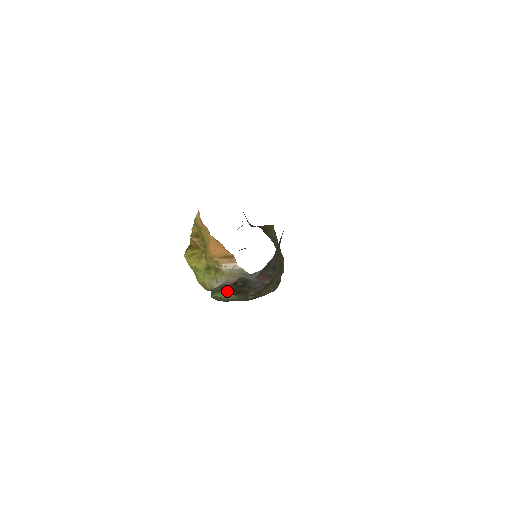
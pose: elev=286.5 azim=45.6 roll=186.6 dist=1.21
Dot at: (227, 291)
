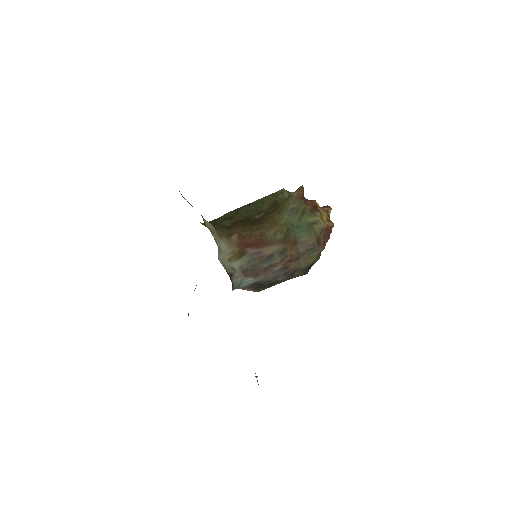
Dot at: (266, 288)
